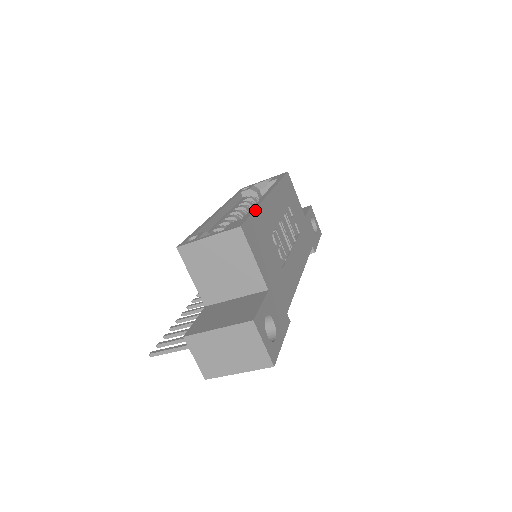
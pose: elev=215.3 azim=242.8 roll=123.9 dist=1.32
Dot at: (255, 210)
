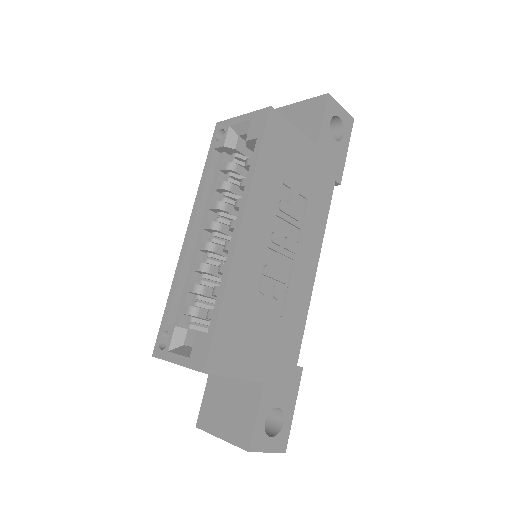
Dot at: (221, 307)
